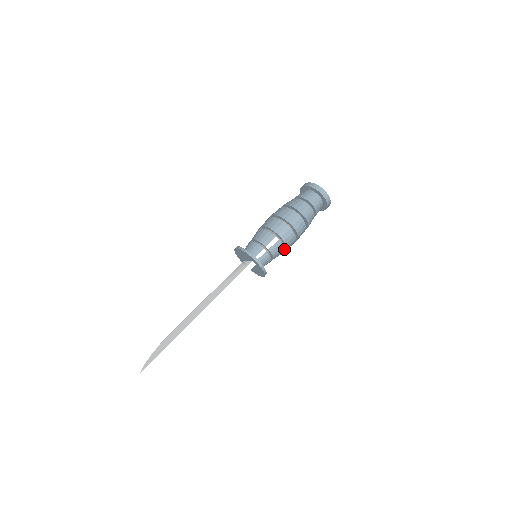
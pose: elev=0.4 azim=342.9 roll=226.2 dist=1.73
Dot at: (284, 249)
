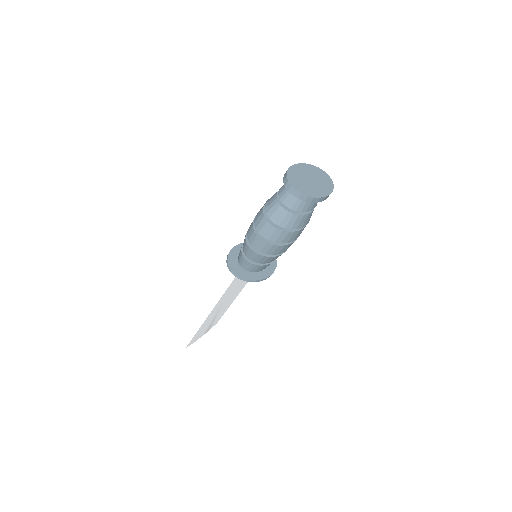
Dot at: (264, 256)
